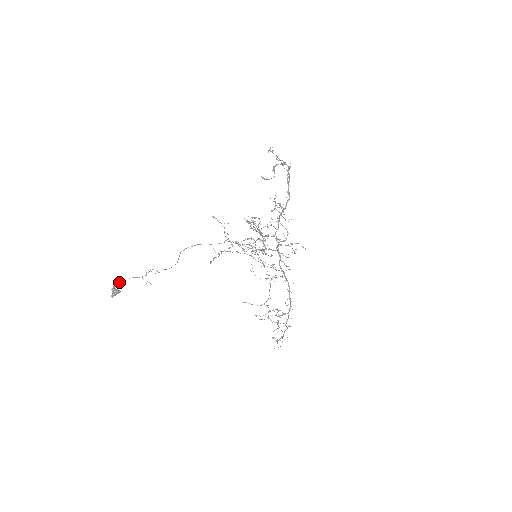
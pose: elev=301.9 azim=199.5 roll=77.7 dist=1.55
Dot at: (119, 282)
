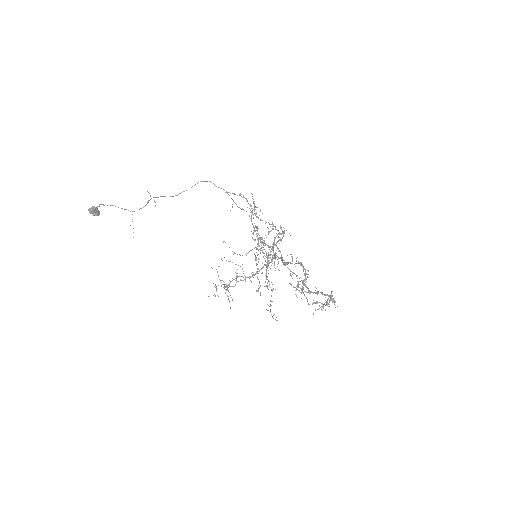
Dot at: (104, 205)
